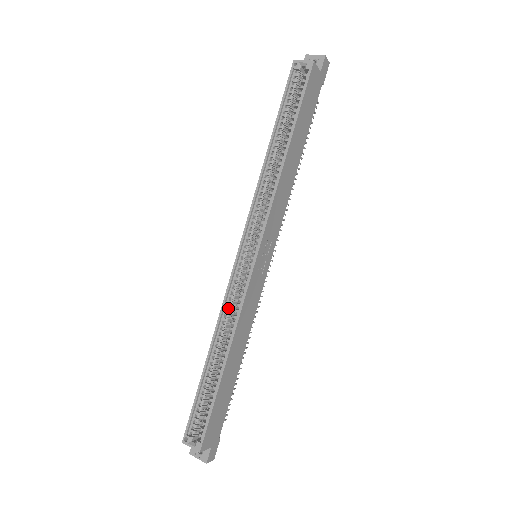
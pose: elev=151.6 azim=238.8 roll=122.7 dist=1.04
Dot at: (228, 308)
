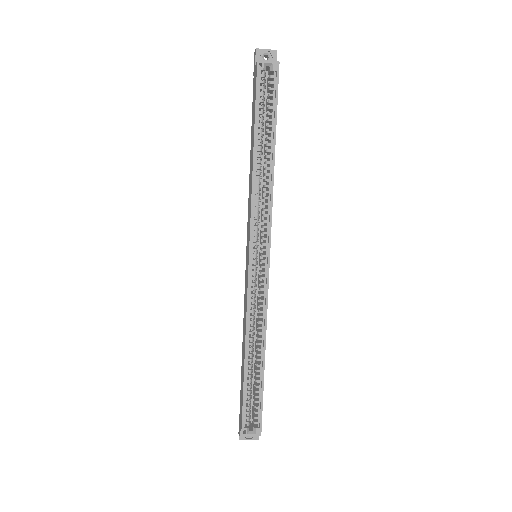
Dot at: (252, 312)
